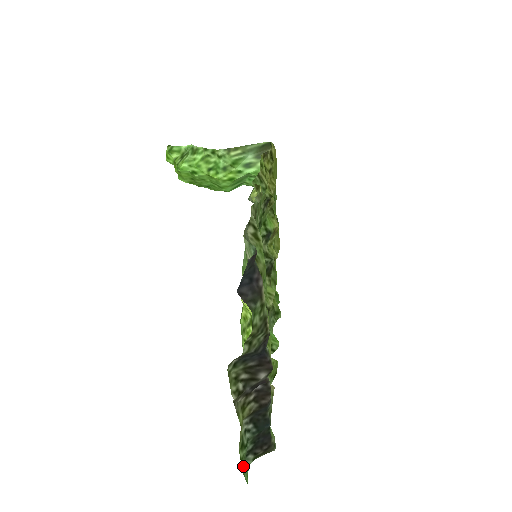
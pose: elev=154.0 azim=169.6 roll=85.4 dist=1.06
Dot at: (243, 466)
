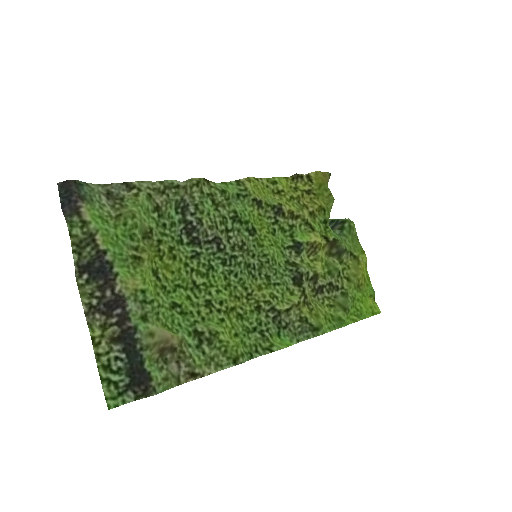
Dot at: (113, 393)
